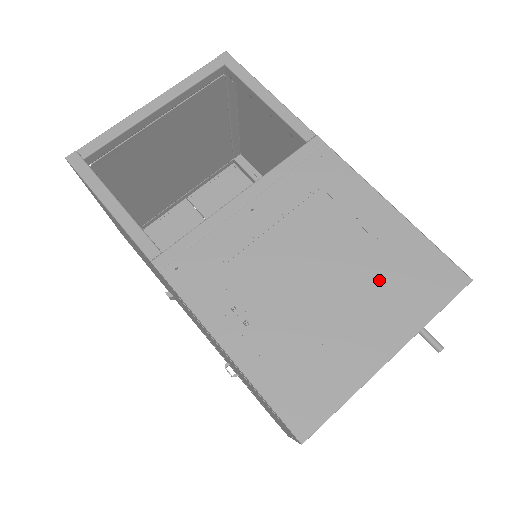
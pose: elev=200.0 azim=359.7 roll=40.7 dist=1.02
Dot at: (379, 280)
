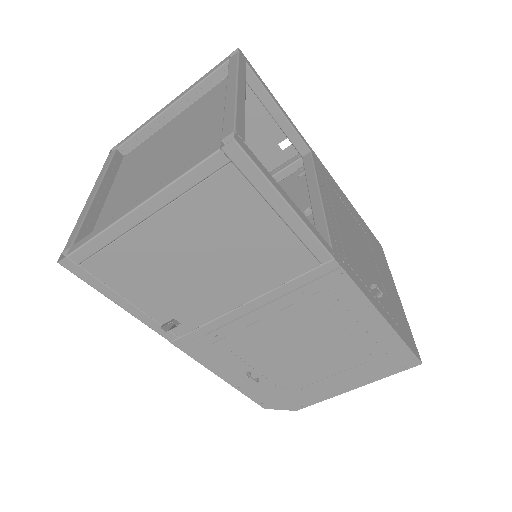
Dot at: (375, 251)
